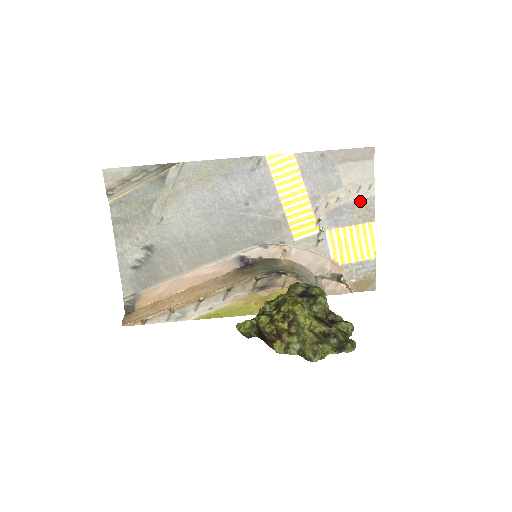
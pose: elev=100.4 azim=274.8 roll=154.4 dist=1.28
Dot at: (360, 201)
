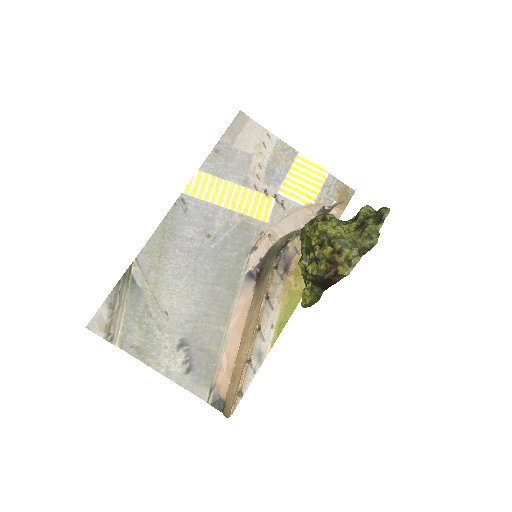
Dot at: (274, 151)
